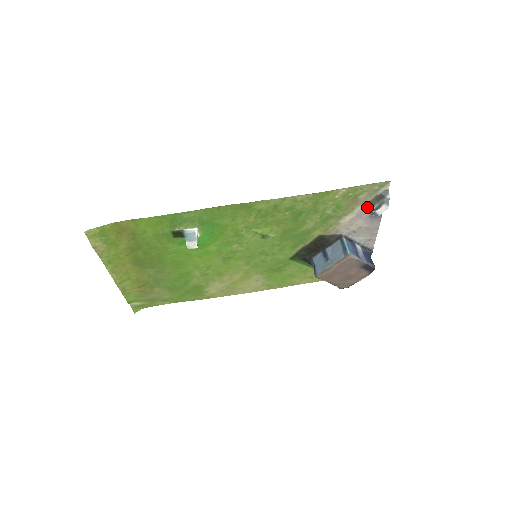
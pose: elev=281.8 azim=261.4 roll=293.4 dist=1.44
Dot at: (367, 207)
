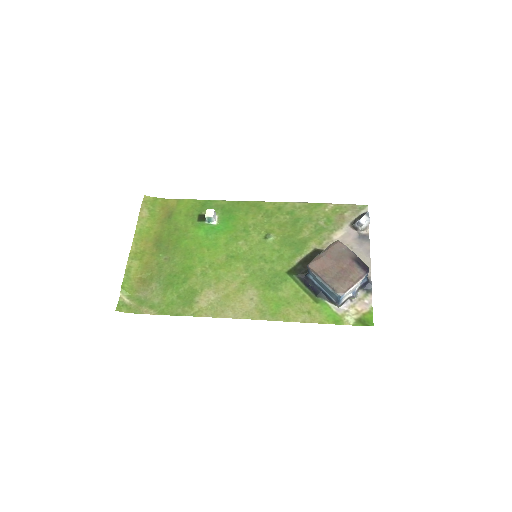
Dot at: (353, 224)
